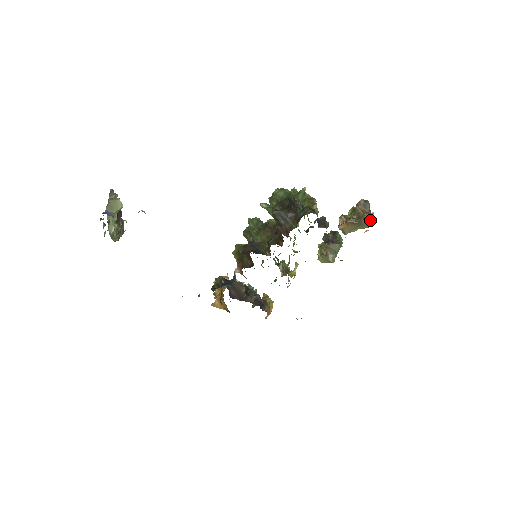
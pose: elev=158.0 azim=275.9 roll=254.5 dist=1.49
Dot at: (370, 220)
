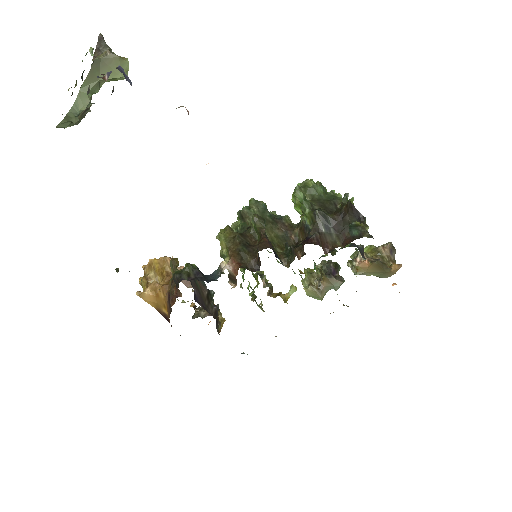
Dot at: (395, 271)
